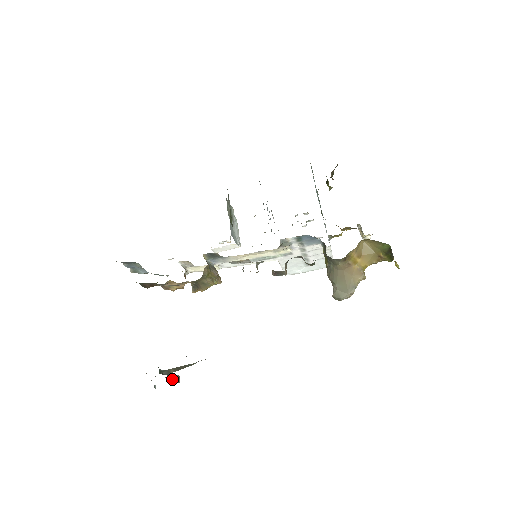
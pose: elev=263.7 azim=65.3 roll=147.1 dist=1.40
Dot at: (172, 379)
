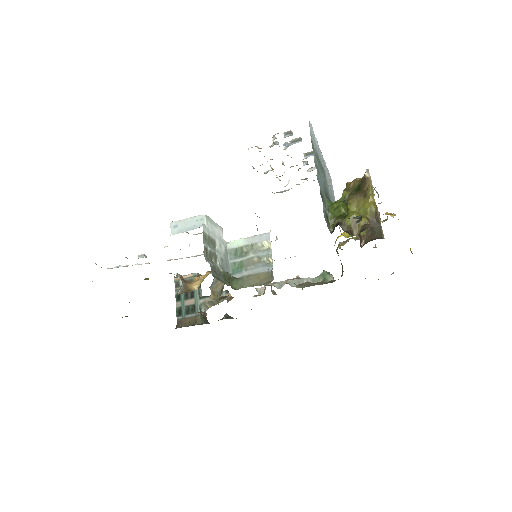
Dot at: (200, 289)
